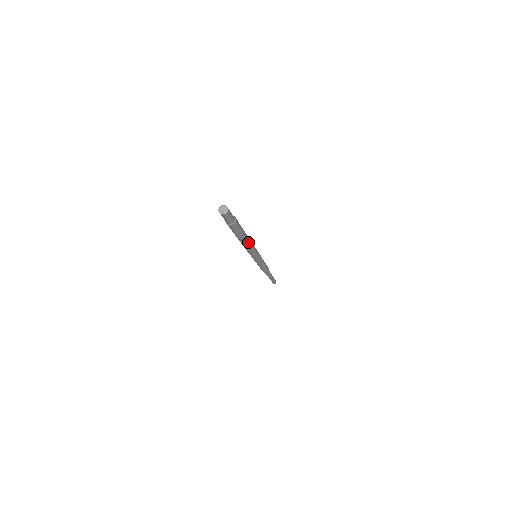
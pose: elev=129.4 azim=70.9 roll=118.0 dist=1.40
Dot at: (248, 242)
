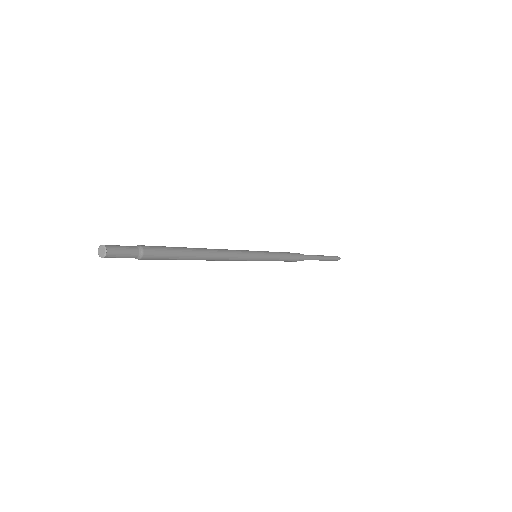
Dot at: (208, 257)
